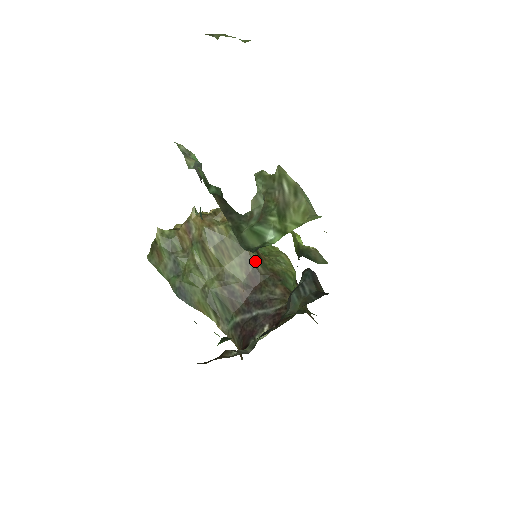
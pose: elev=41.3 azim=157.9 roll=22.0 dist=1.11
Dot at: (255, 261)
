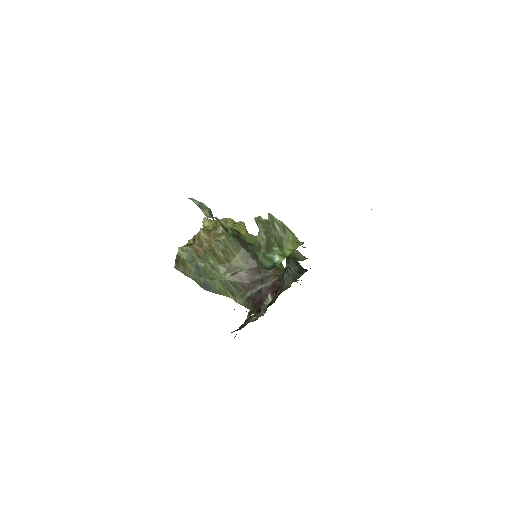
Dot at: occluded
